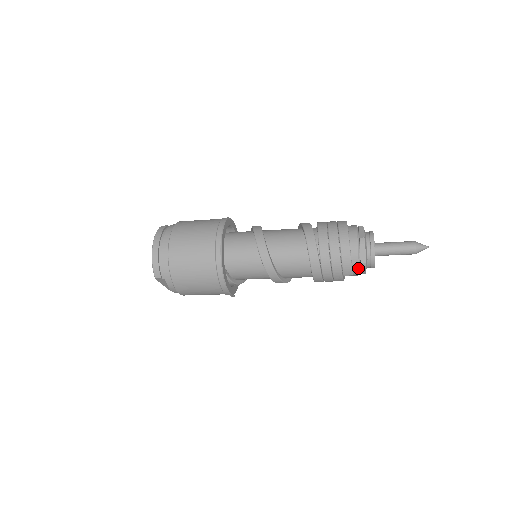
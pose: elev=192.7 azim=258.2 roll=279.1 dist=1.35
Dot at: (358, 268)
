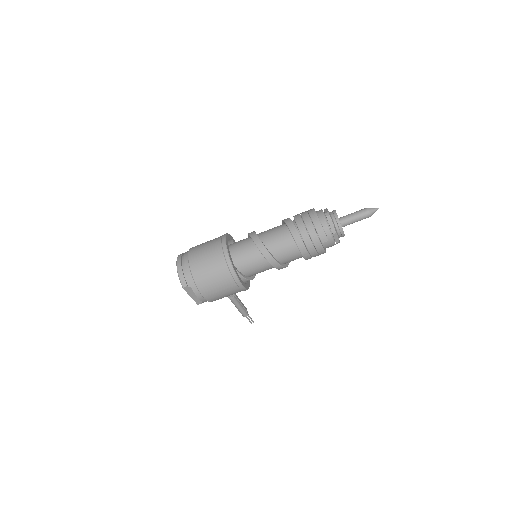
Dot at: (331, 235)
